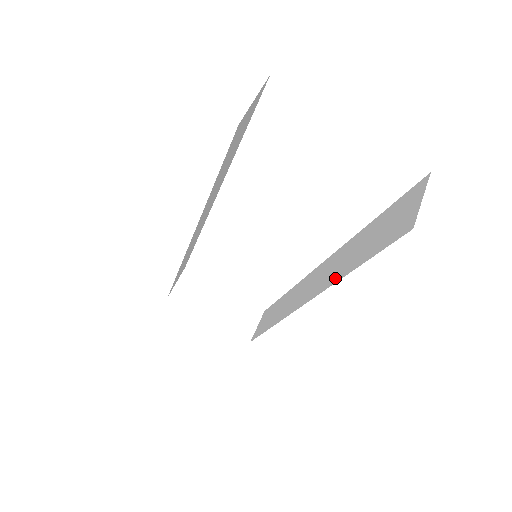
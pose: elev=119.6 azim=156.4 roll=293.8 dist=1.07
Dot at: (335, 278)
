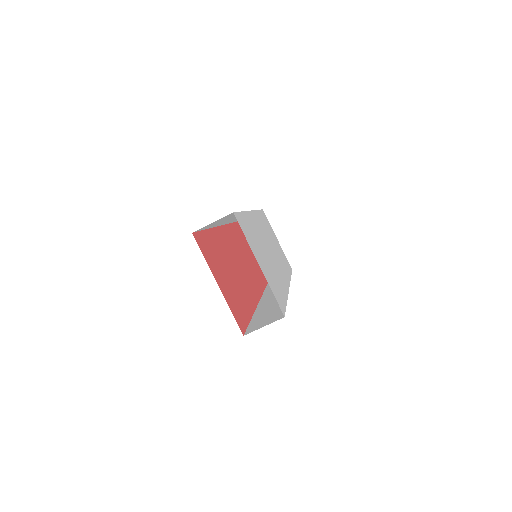
Dot at: (259, 309)
